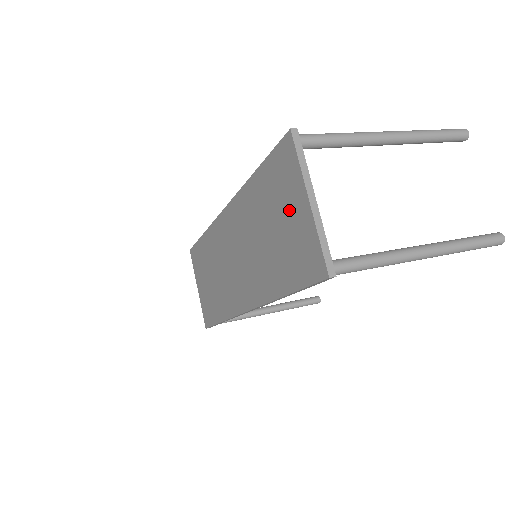
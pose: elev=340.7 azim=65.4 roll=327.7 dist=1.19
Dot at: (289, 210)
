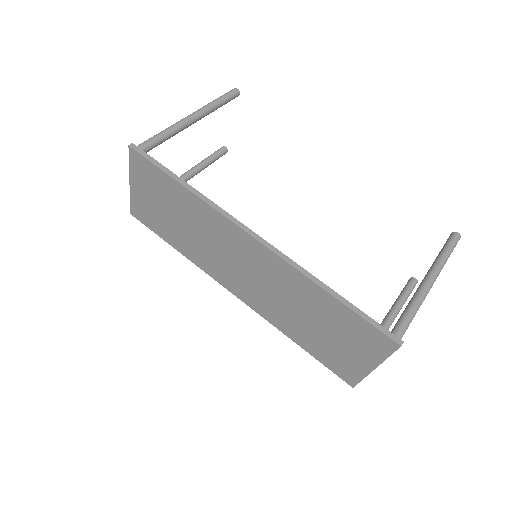
Dot at: (351, 348)
